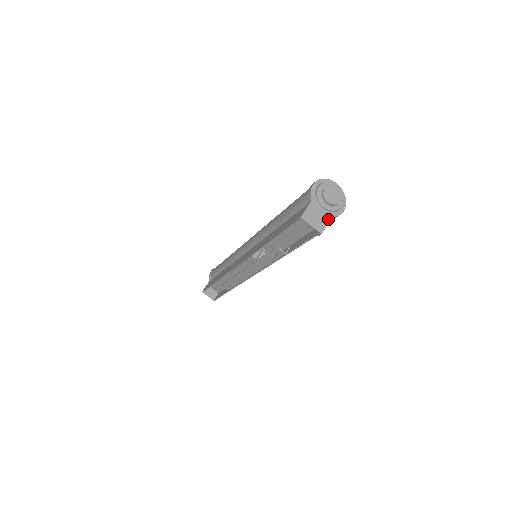
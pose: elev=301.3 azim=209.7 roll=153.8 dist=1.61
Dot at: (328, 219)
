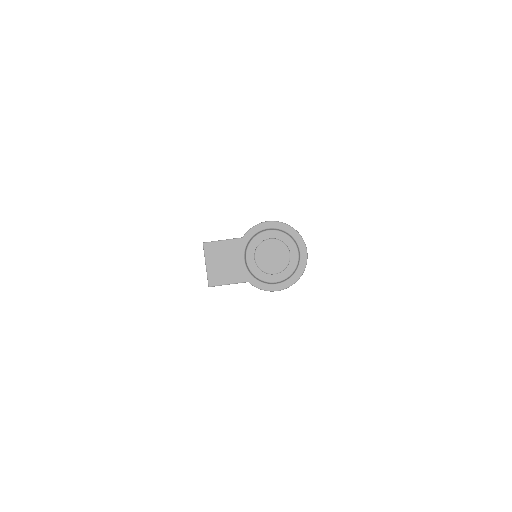
Dot at: (239, 279)
